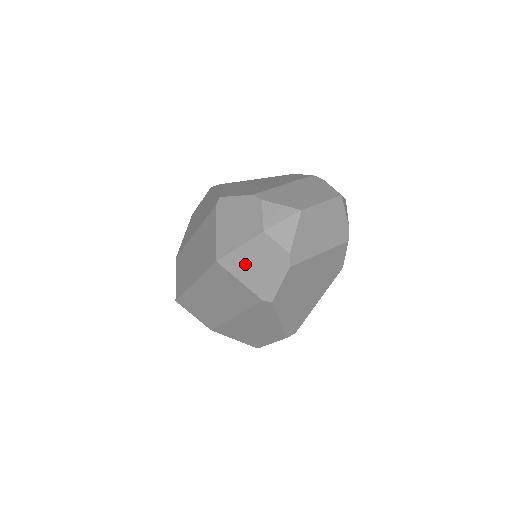
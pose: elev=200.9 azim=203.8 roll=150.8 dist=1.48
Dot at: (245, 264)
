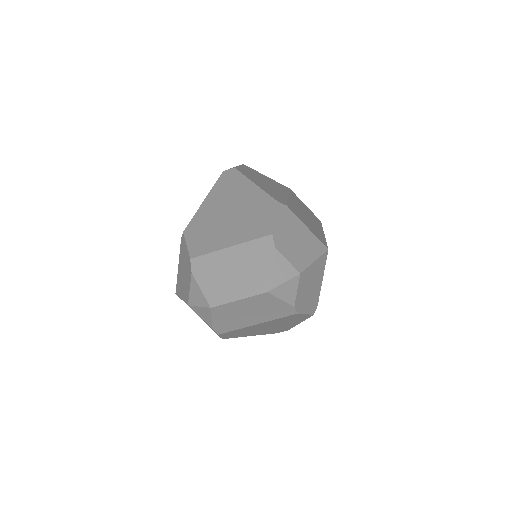
Dot at: occluded
